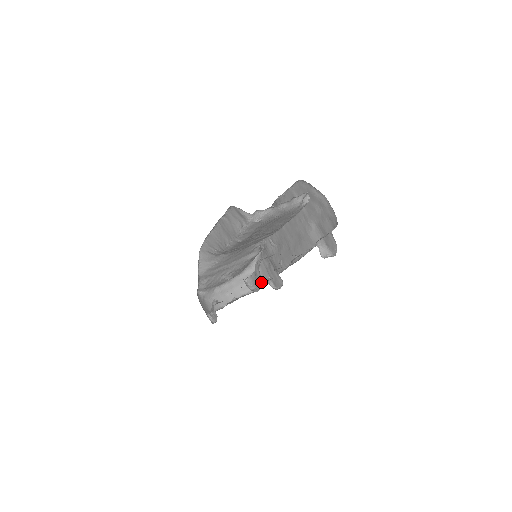
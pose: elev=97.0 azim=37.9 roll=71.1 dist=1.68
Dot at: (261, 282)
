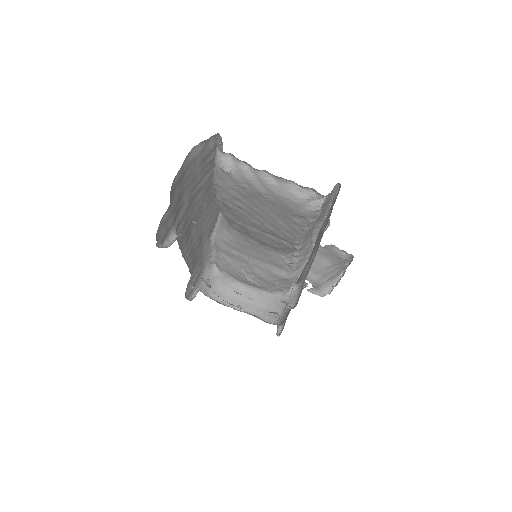
Dot at: occluded
